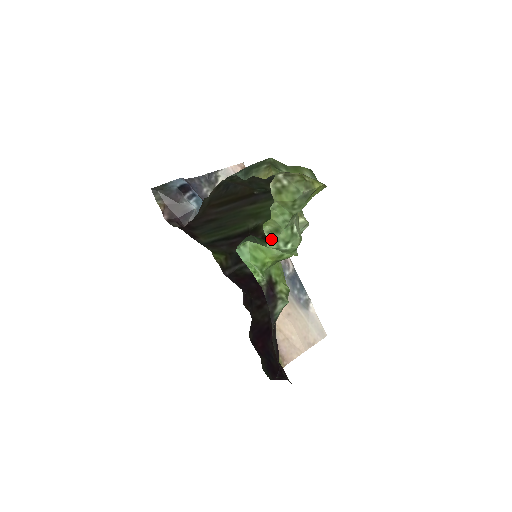
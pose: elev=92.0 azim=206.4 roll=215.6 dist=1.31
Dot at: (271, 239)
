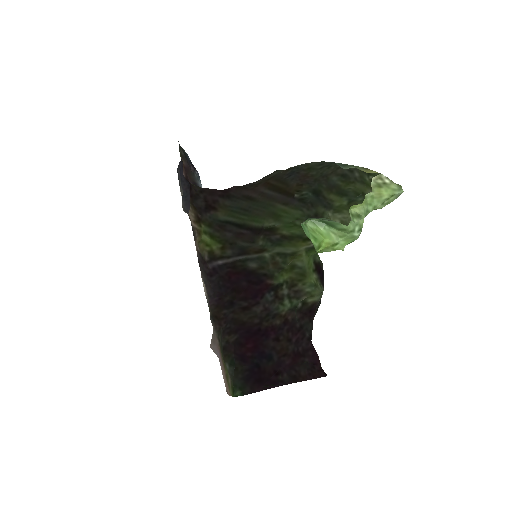
Dot at: (353, 220)
